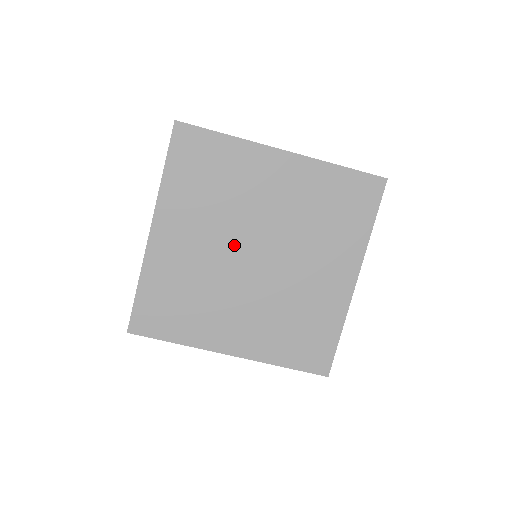
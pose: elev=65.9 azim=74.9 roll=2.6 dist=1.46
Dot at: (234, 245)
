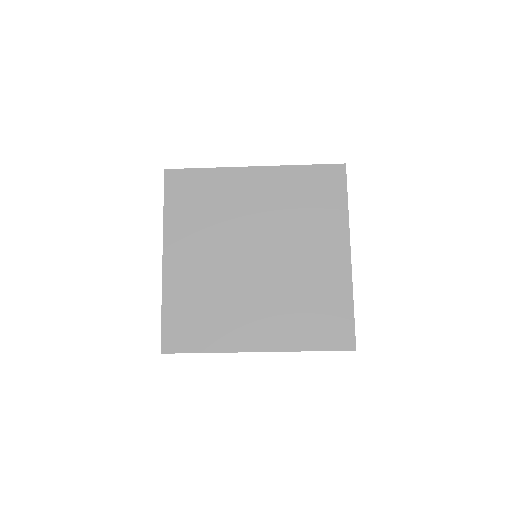
Dot at: (235, 251)
